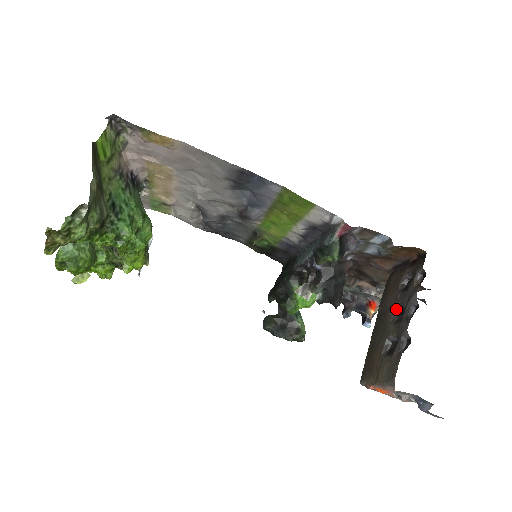
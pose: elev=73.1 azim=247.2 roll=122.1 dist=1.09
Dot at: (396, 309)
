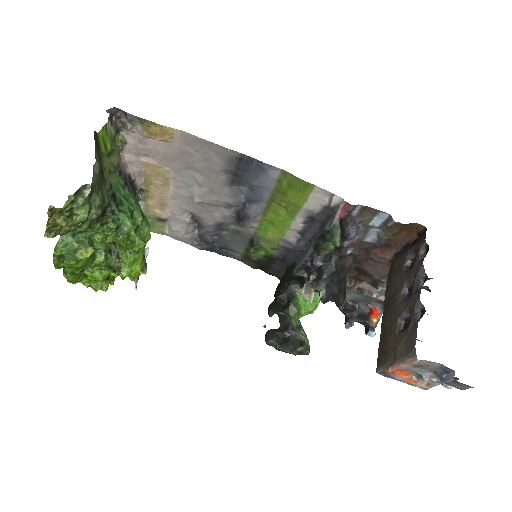
Dot at: (404, 289)
